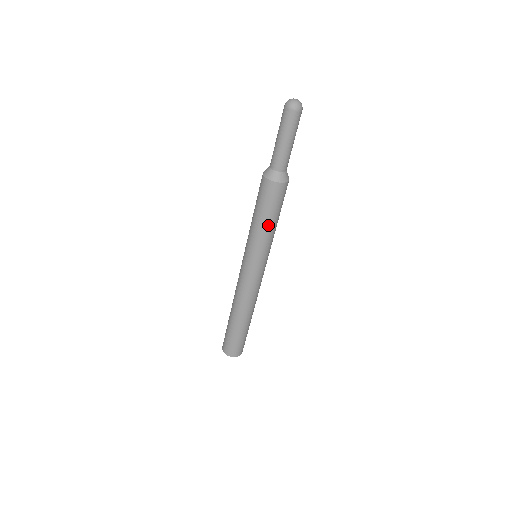
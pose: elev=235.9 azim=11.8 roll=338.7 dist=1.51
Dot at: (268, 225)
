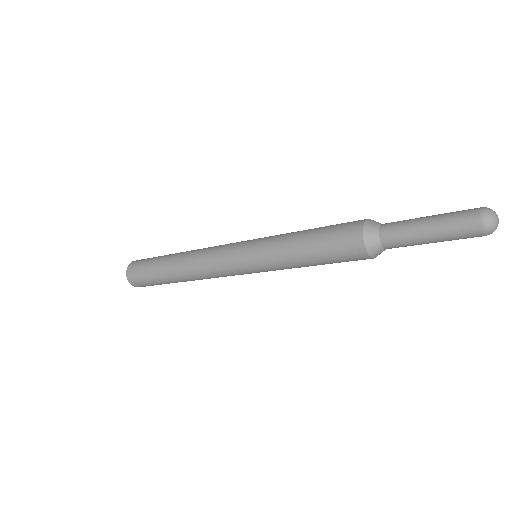
Dot at: occluded
